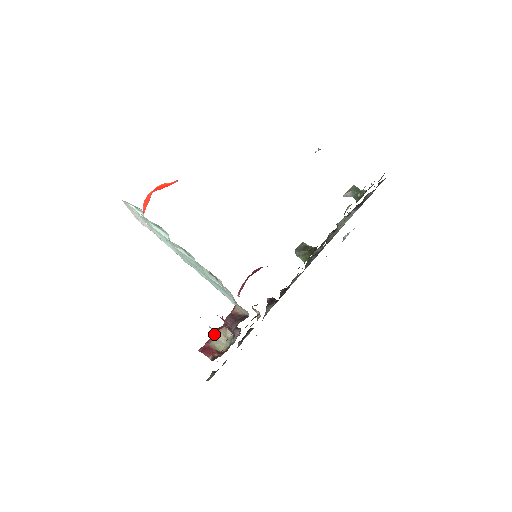
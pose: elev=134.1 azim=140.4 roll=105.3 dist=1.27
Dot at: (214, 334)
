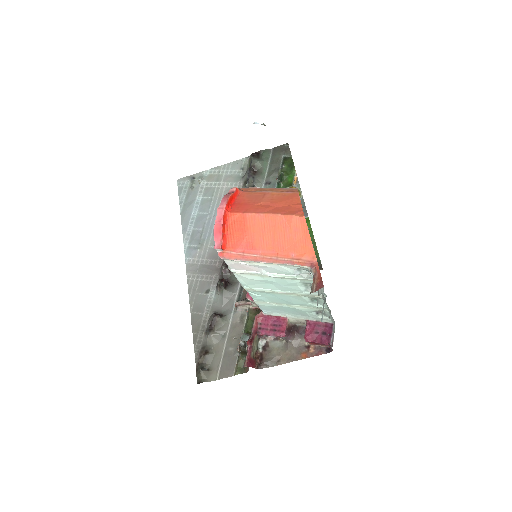
Dot at: (252, 345)
